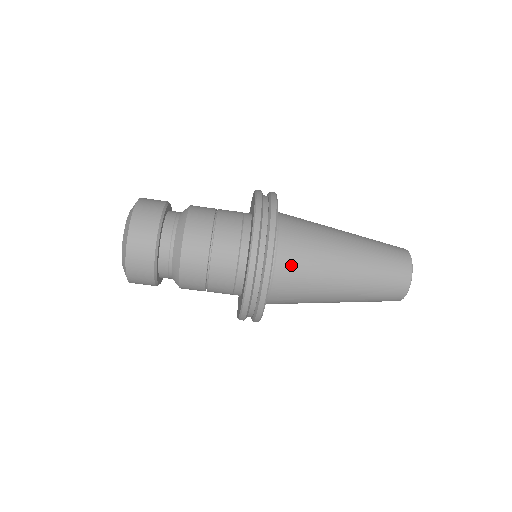
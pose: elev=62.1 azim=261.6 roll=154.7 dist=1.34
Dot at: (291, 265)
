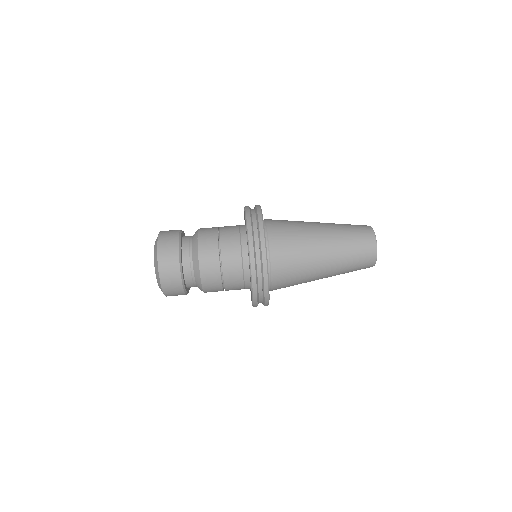
Dot at: (283, 263)
